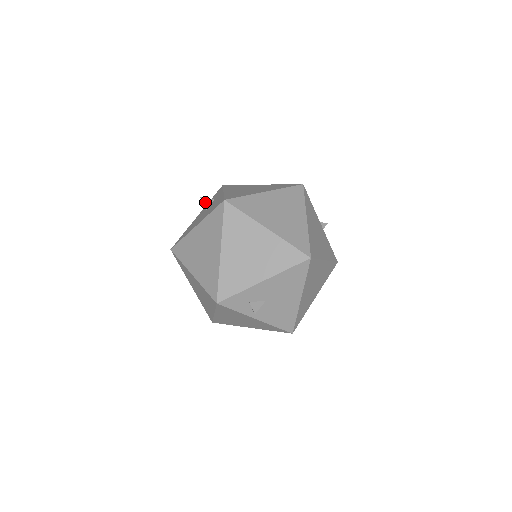
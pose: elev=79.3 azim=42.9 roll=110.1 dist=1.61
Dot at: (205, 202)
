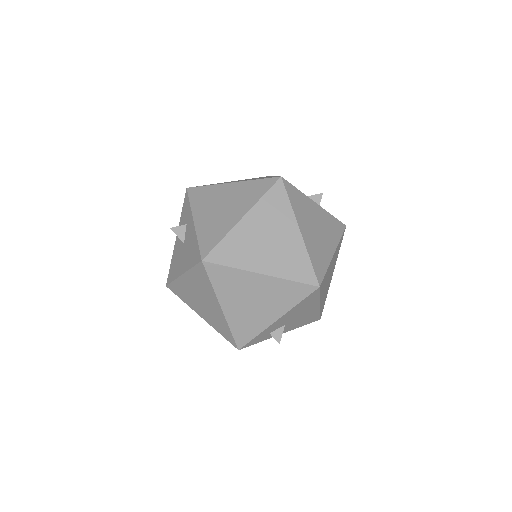
Dot at: (178, 233)
